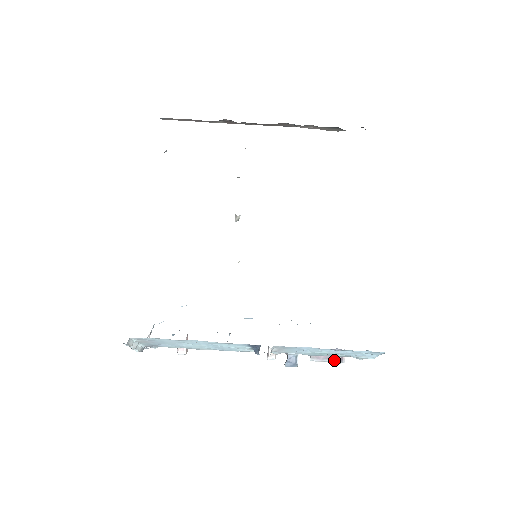
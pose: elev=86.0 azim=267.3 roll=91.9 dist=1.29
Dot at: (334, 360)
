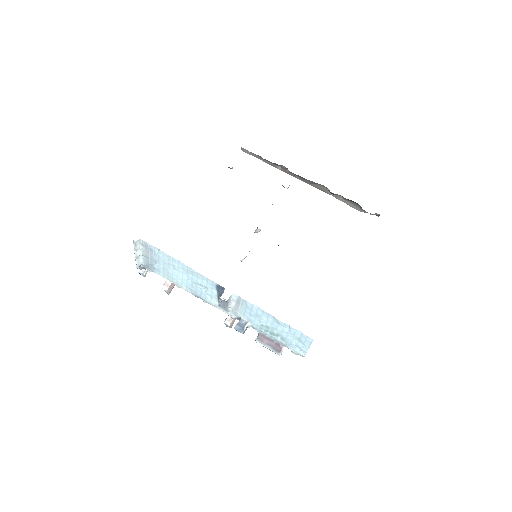
Dot at: (274, 349)
